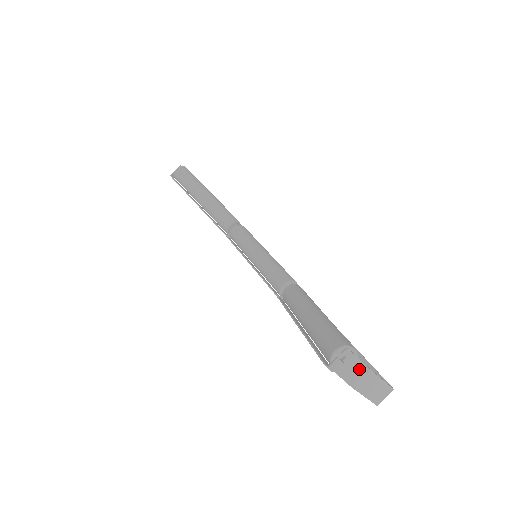
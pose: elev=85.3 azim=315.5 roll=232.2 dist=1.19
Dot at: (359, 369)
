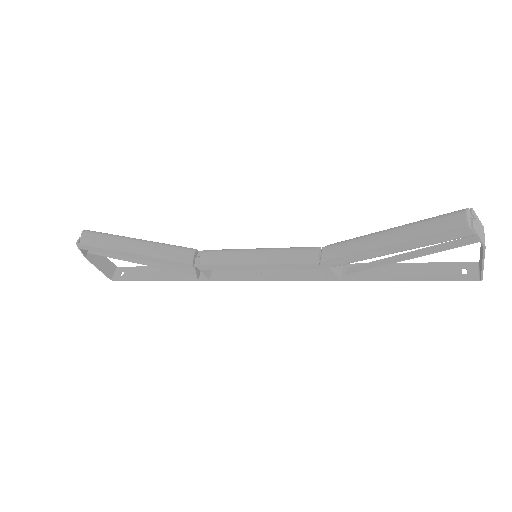
Dot at: (481, 228)
